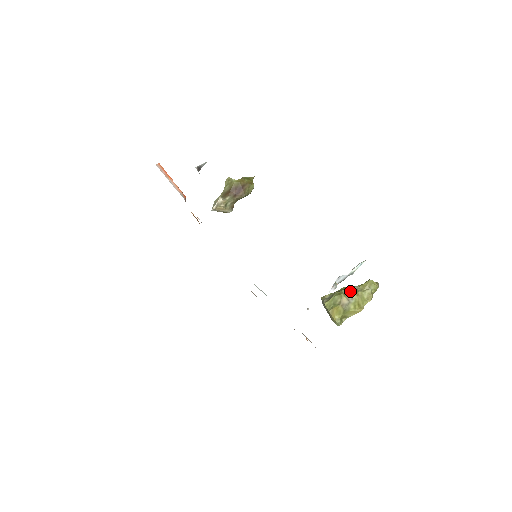
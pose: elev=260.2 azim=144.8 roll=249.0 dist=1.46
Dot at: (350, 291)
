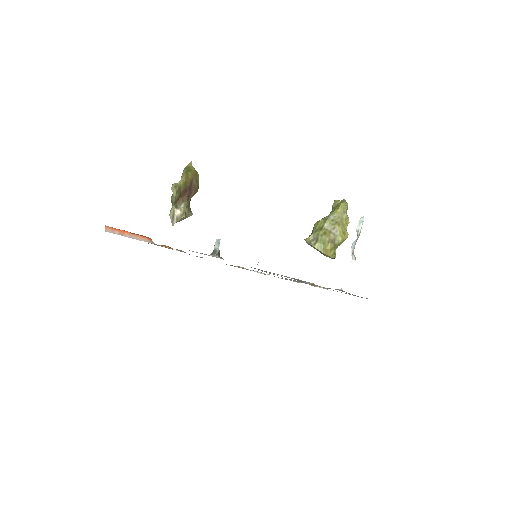
Dot at: (331, 225)
